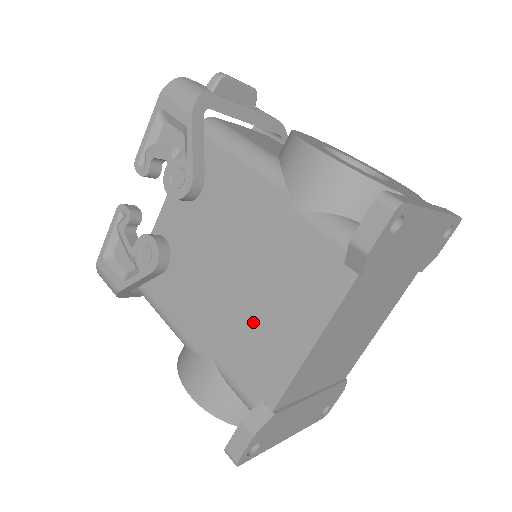
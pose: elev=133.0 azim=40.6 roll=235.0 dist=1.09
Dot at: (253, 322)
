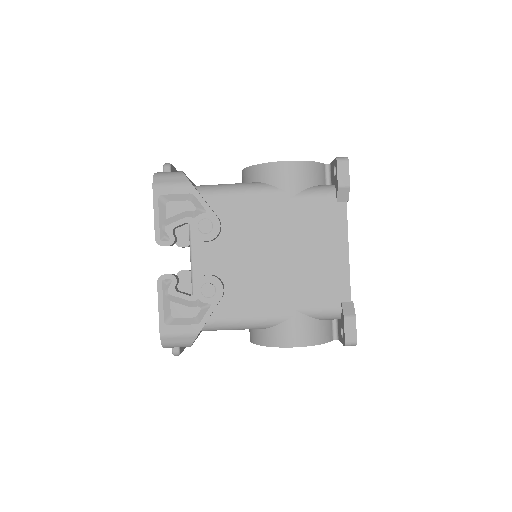
Dot at: (308, 268)
